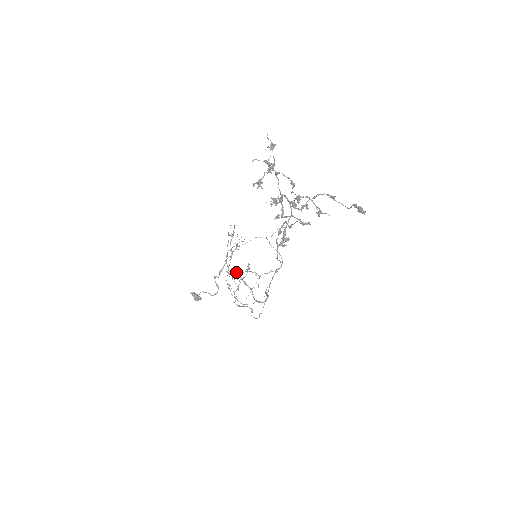
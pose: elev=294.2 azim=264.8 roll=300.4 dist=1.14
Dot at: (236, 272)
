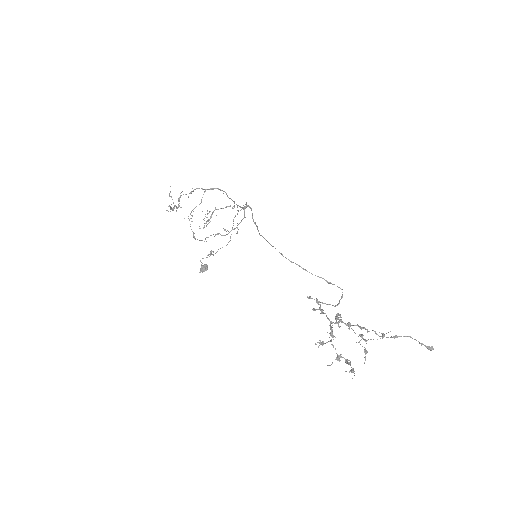
Dot at: (215, 235)
